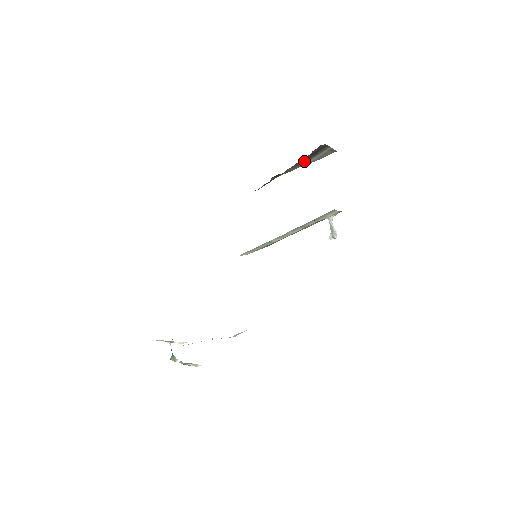
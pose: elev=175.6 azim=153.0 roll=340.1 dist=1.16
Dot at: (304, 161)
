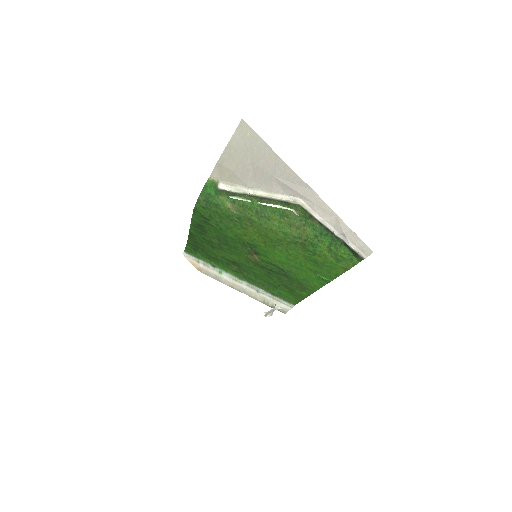
Dot at: occluded
